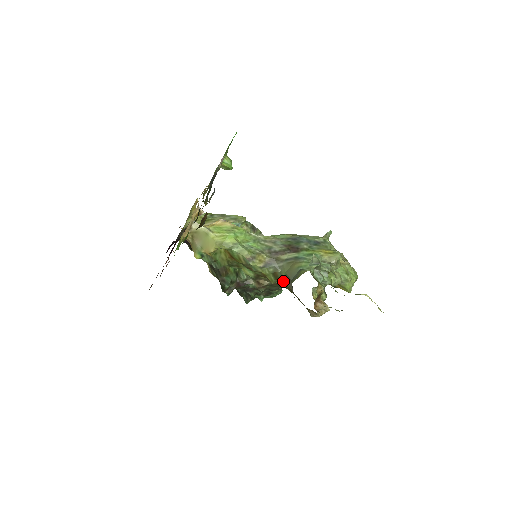
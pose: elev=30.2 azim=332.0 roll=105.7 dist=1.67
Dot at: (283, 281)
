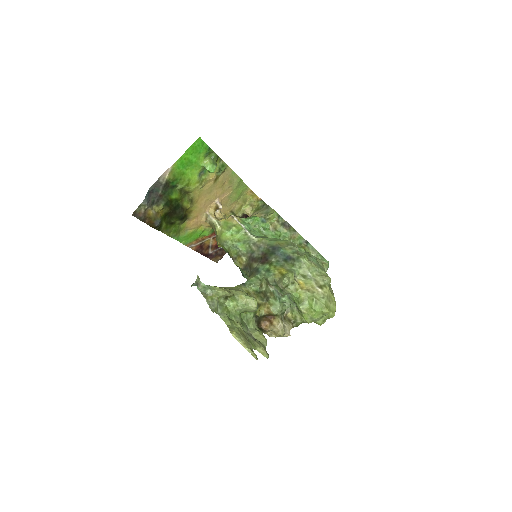
Dot at: occluded
